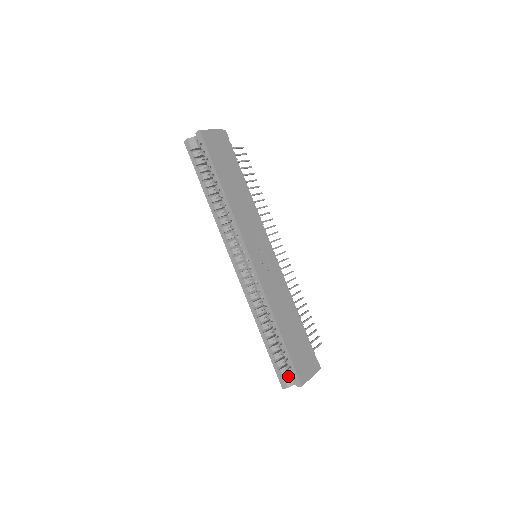
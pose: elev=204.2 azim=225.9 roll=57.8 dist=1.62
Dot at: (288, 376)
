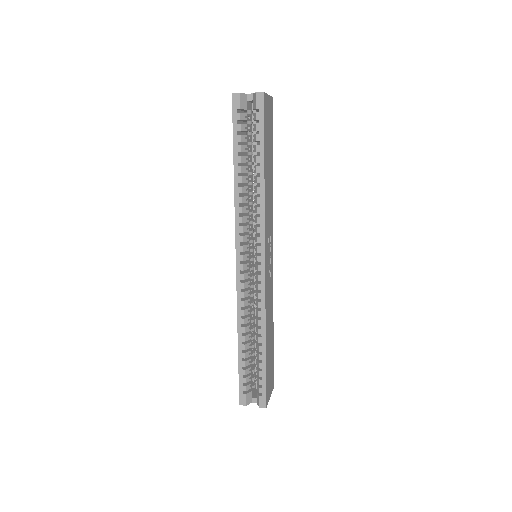
Dot at: (250, 393)
